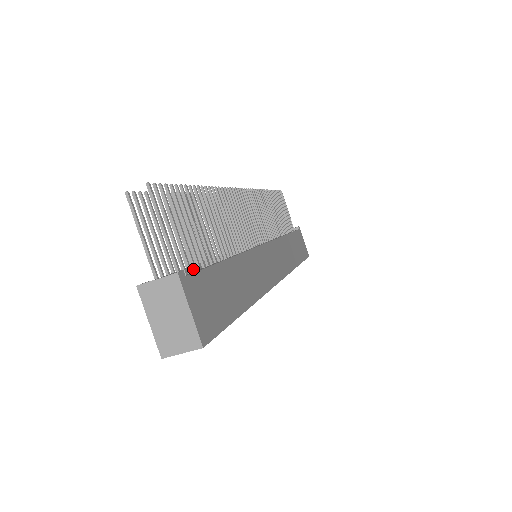
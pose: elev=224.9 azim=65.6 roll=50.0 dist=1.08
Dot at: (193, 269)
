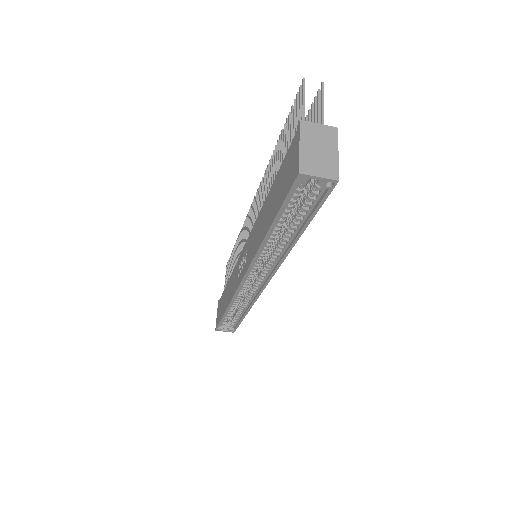
Dot at: occluded
